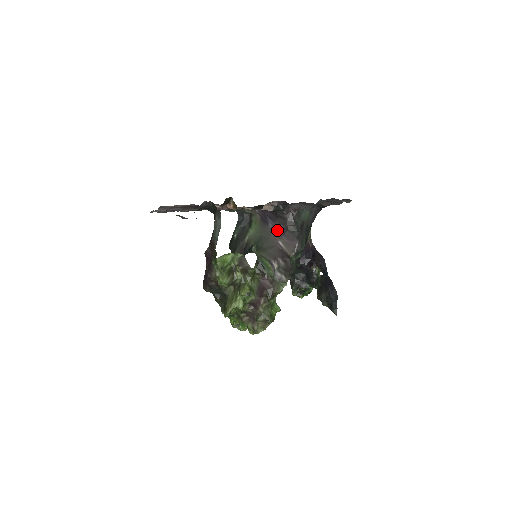
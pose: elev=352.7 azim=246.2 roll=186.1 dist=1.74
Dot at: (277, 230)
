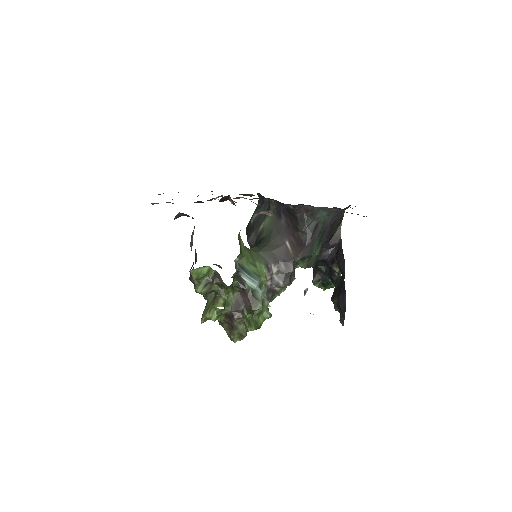
Dot at: (287, 228)
